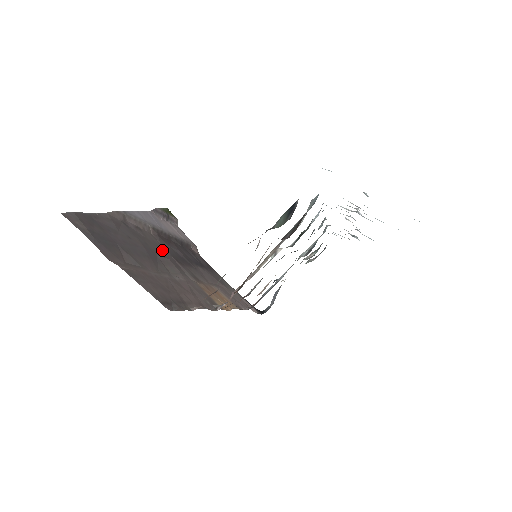
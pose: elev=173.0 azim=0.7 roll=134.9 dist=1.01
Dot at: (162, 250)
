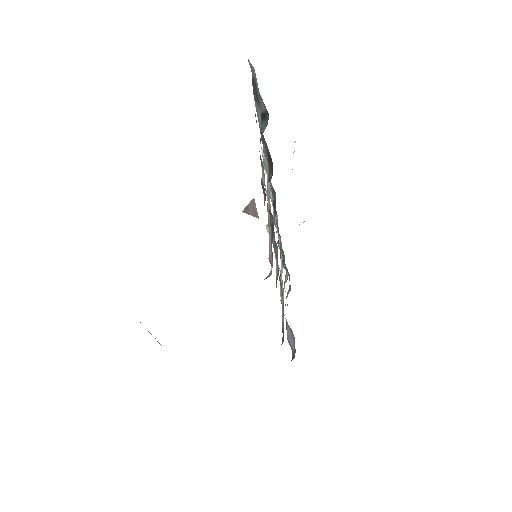
Dot at: occluded
